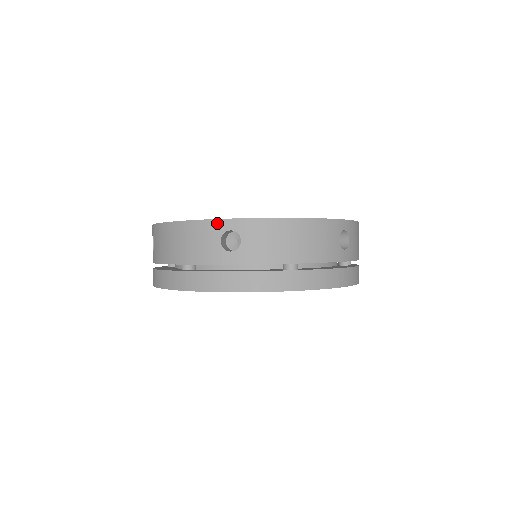
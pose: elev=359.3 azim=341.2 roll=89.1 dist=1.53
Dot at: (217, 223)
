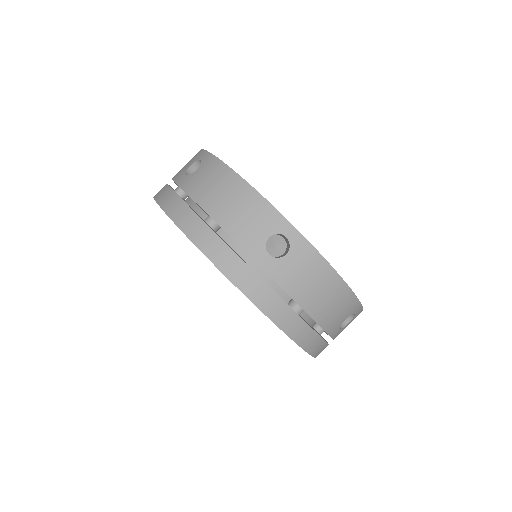
Dot at: (281, 220)
